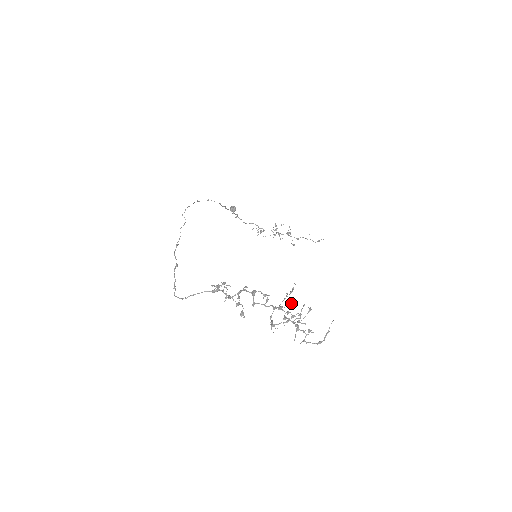
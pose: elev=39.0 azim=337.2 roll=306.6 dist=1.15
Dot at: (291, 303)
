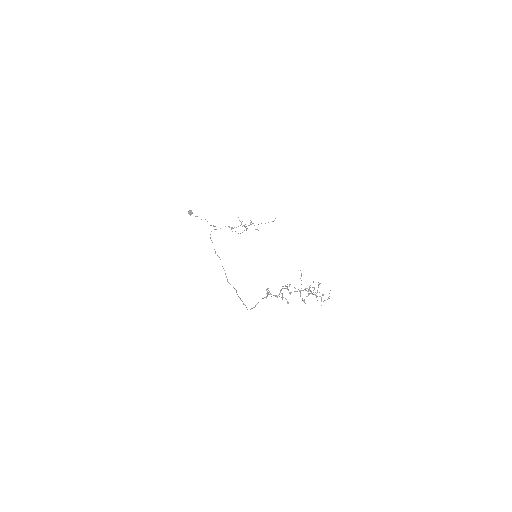
Dot at: (310, 285)
